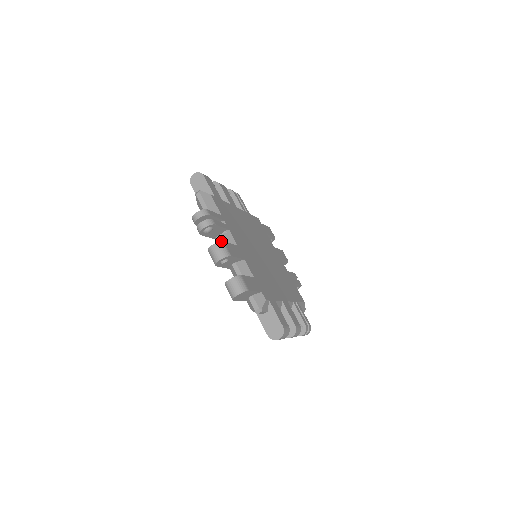
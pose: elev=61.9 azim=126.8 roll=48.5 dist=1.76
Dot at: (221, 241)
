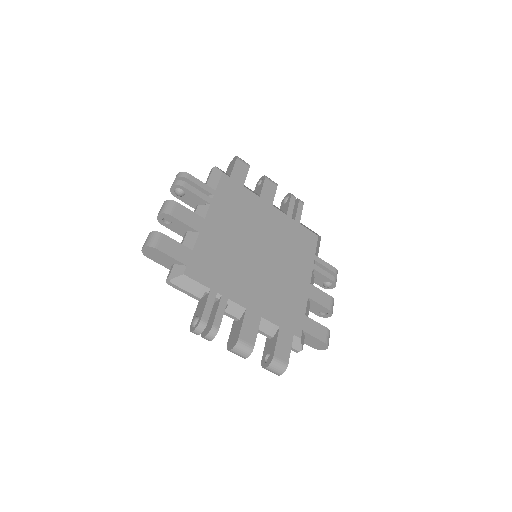
Dot at: (236, 342)
